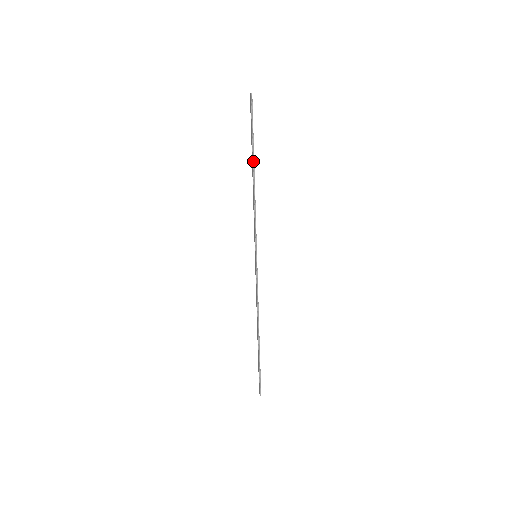
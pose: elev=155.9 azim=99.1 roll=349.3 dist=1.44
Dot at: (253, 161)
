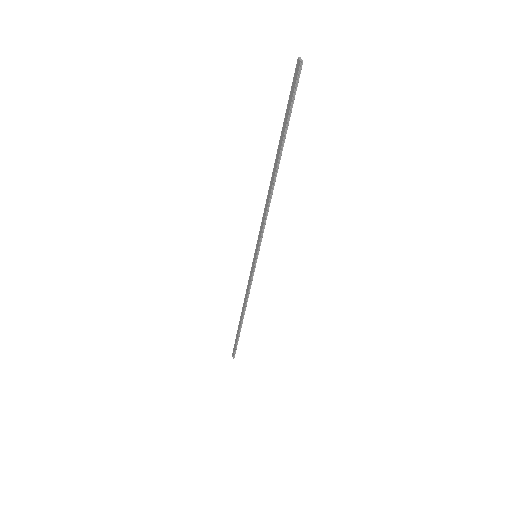
Dot at: (279, 158)
